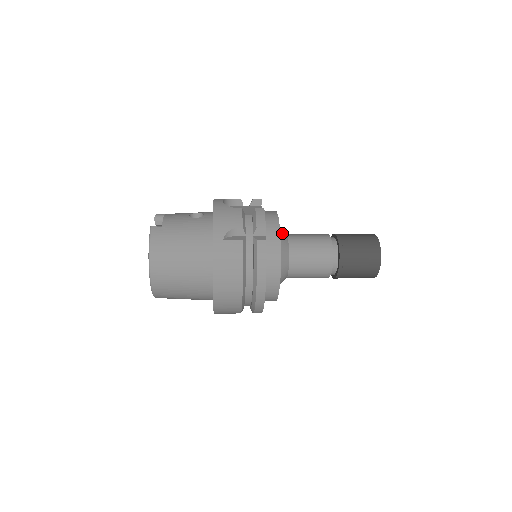
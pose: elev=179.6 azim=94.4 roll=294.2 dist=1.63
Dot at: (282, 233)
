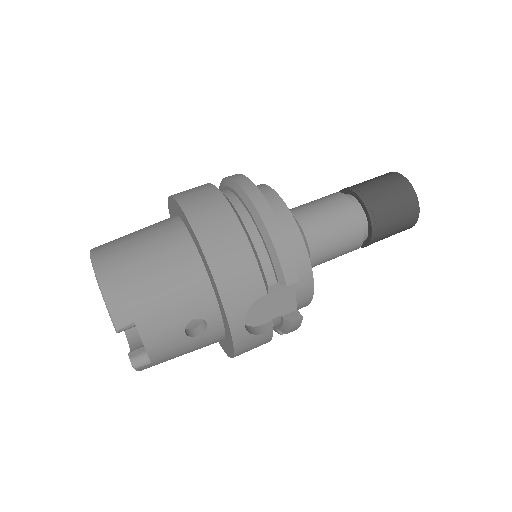
Dot at: occluded
